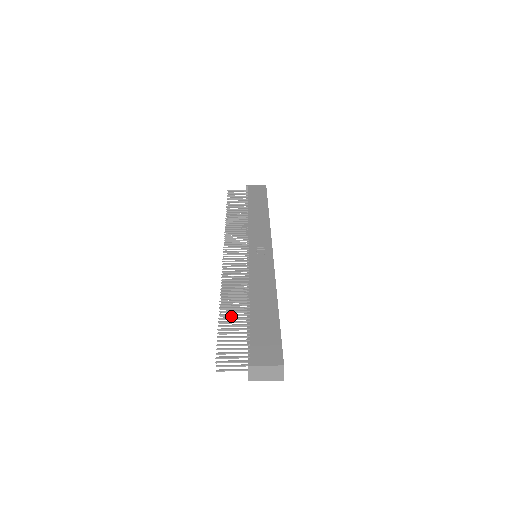
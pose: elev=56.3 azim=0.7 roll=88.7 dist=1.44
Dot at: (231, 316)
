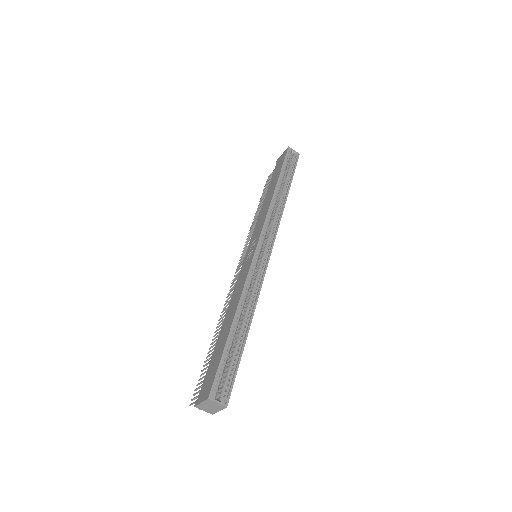
Dot at: occluded
